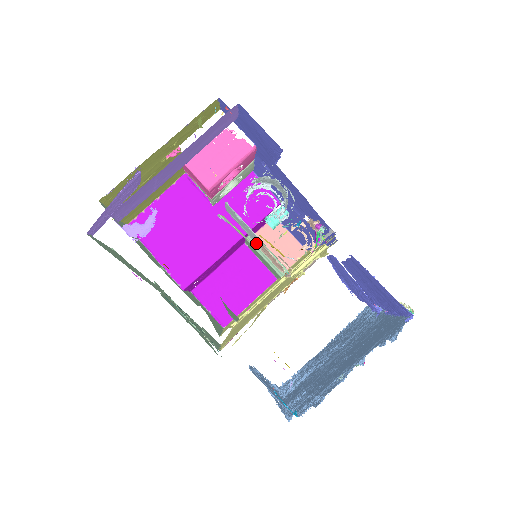
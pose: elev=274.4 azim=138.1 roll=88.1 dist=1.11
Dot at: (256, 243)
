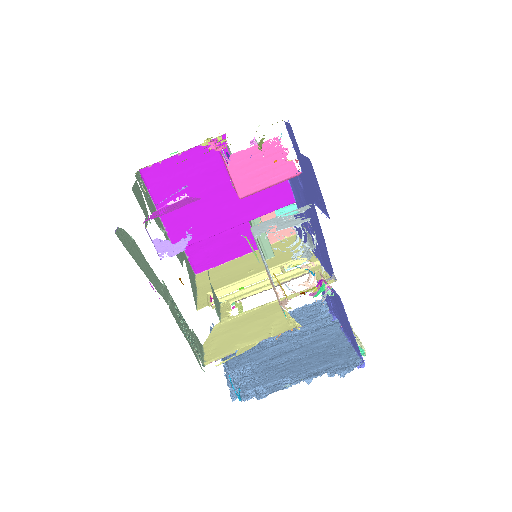
Dot at: (265, 268)
